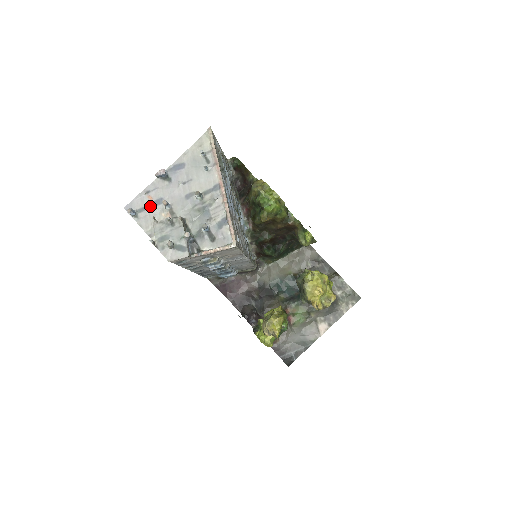
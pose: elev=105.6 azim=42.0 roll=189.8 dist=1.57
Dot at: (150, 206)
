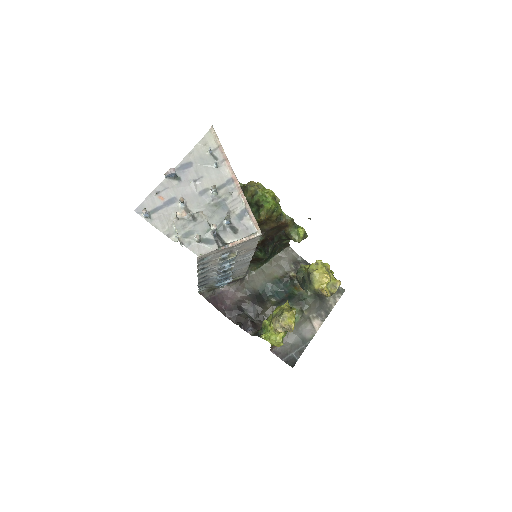
Dot at: (163, 206)
